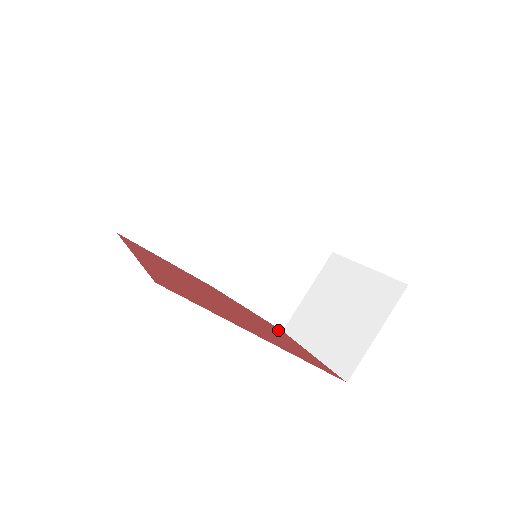
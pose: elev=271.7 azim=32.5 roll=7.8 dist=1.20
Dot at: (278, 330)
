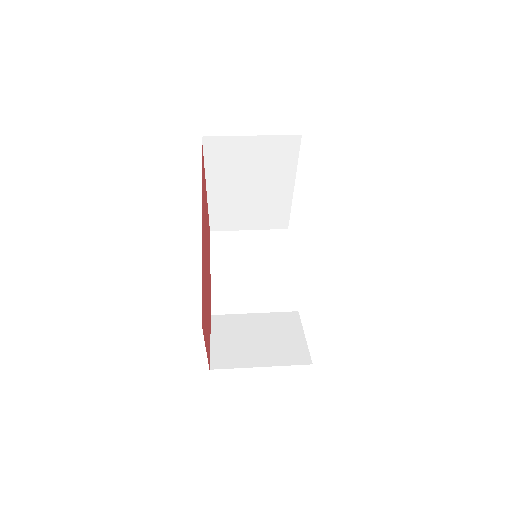
Dot at: occluded
